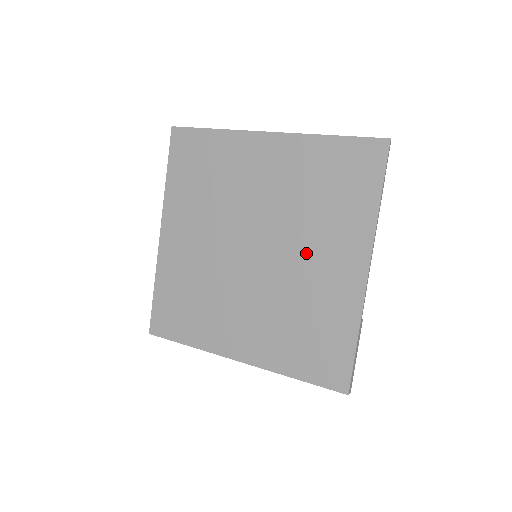
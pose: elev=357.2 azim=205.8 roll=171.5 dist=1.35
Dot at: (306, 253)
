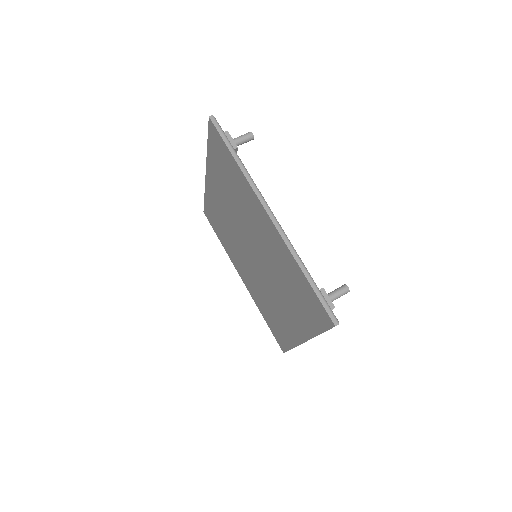
Dot at: (277, 295)
